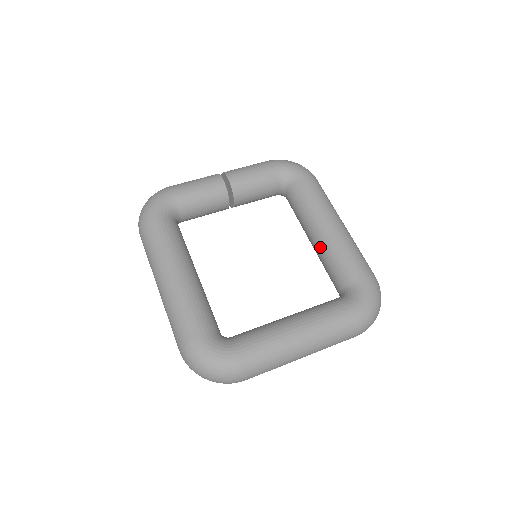
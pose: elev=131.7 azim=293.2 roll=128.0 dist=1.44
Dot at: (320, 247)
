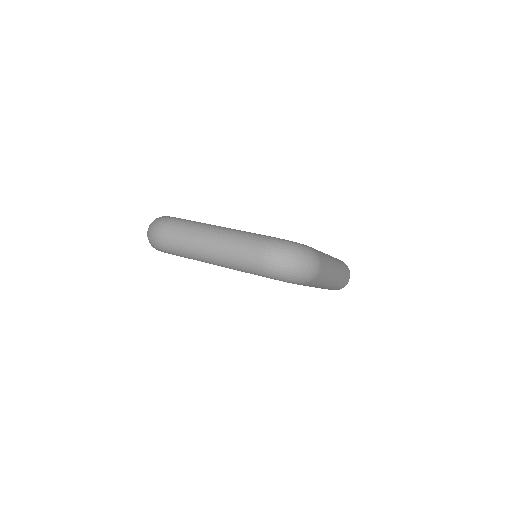
Dot at: occluded
